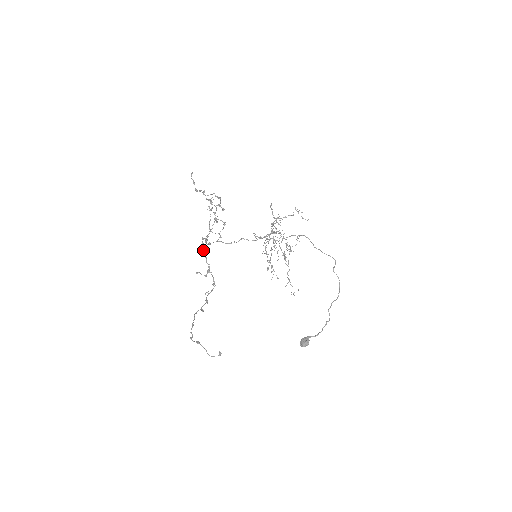
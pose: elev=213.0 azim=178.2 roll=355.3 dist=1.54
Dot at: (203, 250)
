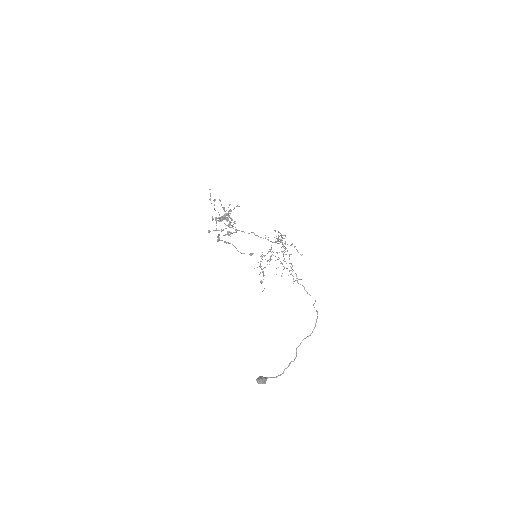
Dot at: (222, 216)
